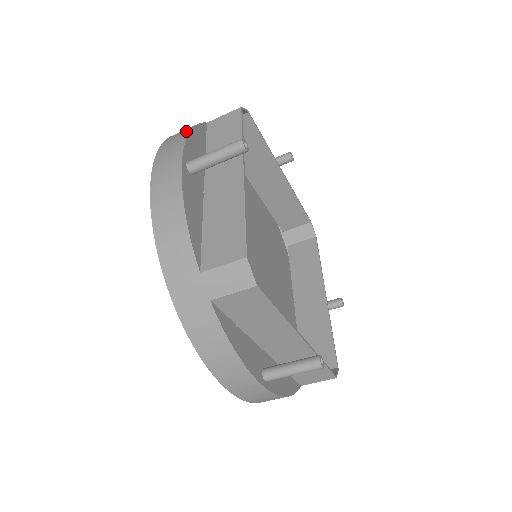
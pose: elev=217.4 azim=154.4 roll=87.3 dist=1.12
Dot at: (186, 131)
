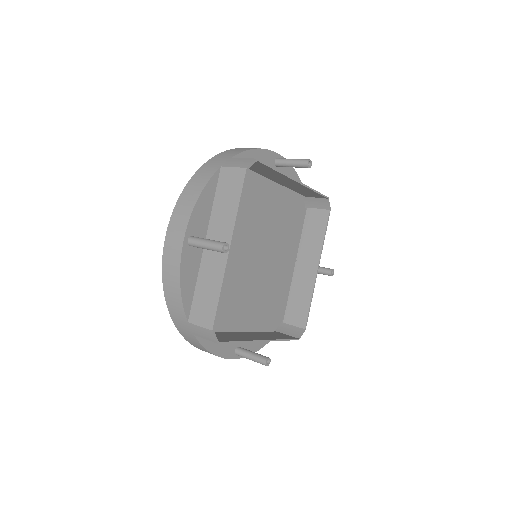
Dot at: (195, 196)
